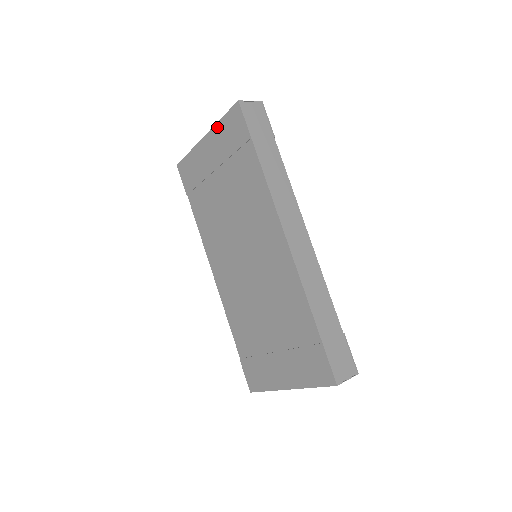
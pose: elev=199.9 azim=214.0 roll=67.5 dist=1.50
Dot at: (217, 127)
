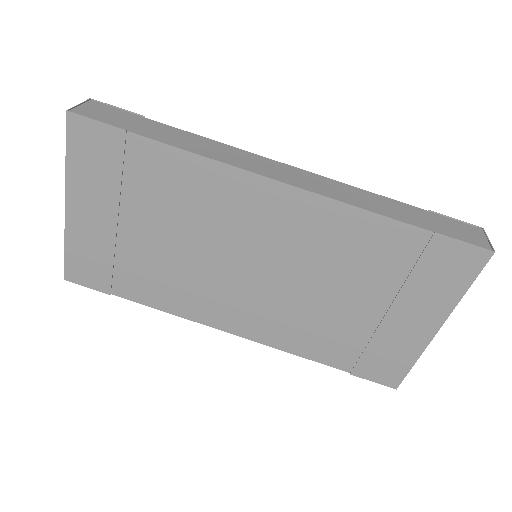
Dot at: (70, 174)
